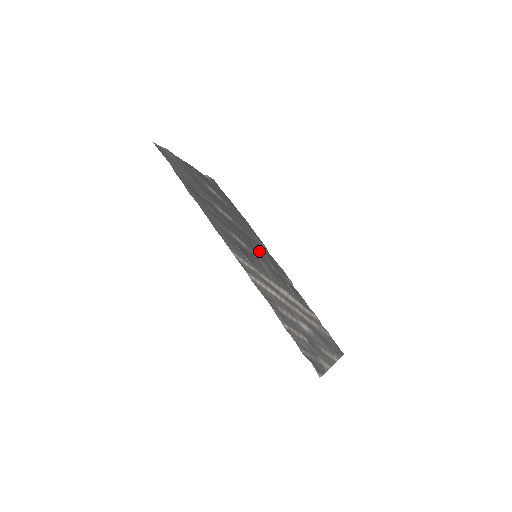
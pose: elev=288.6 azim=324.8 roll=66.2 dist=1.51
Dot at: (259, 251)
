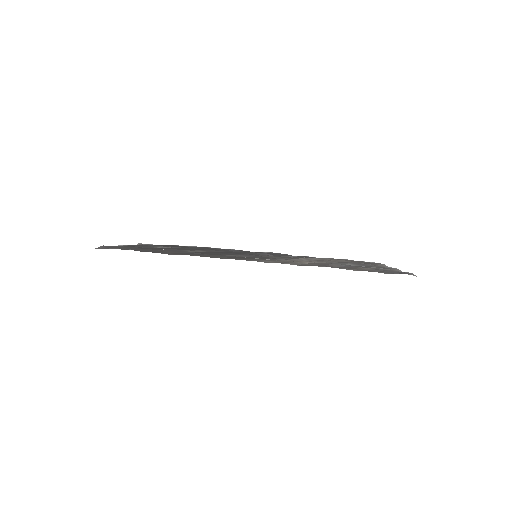
Dot at: (248, 253)
